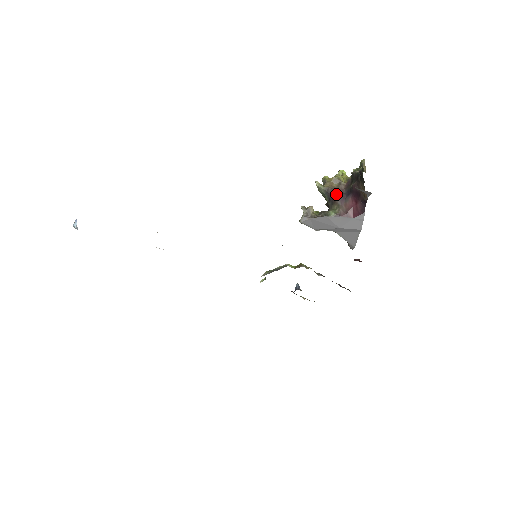
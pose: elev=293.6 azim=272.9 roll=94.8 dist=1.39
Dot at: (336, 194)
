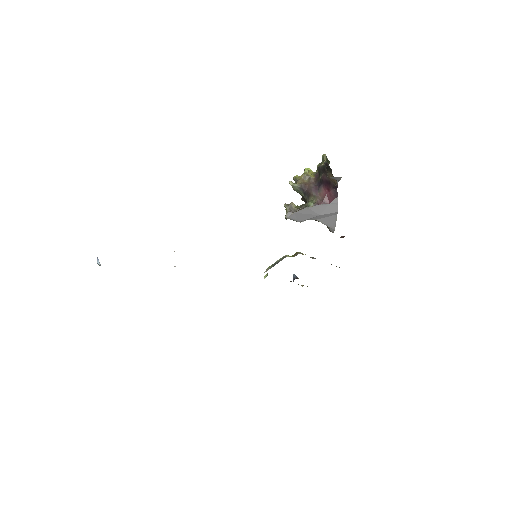
Dot at: (309, 188)
